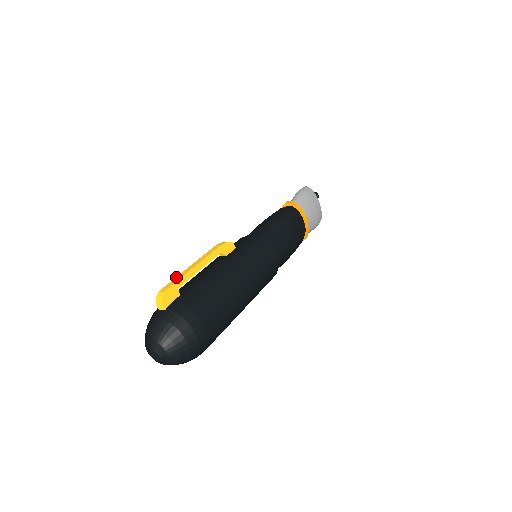
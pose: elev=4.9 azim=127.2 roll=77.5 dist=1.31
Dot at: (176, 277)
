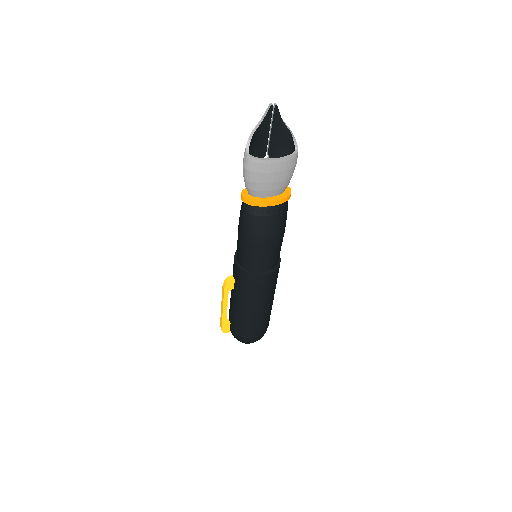
Dot at: (220, 317)
